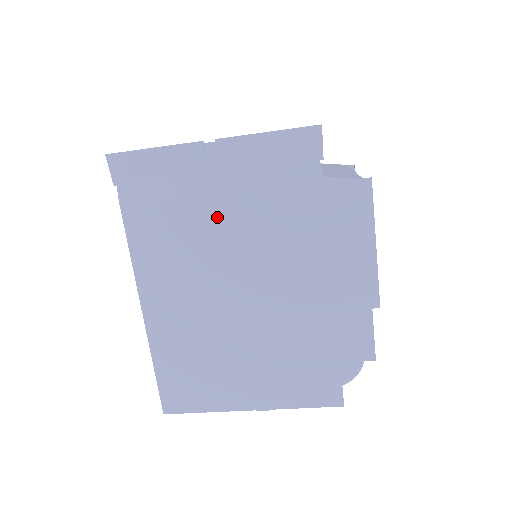
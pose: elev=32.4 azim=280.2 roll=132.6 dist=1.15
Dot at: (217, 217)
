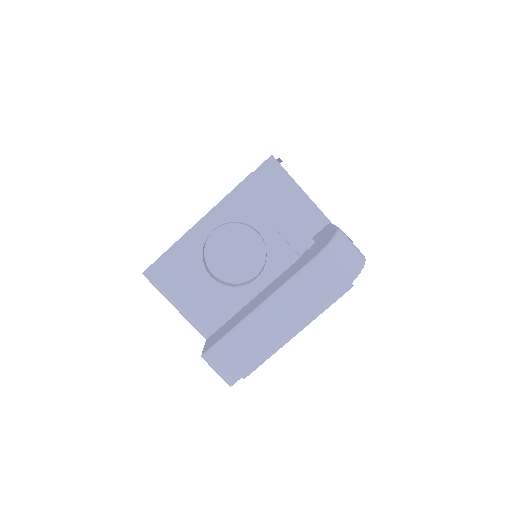
Dot at: occluded
